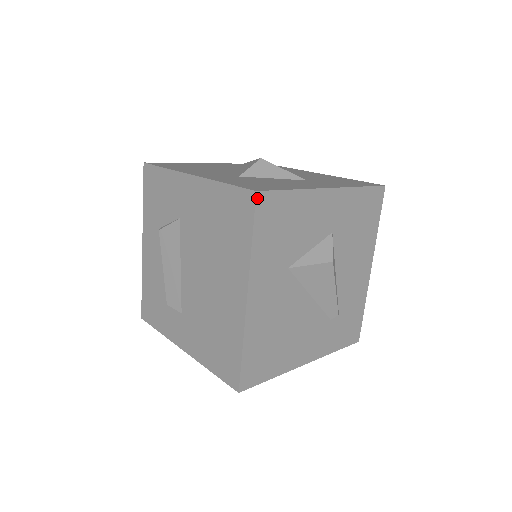
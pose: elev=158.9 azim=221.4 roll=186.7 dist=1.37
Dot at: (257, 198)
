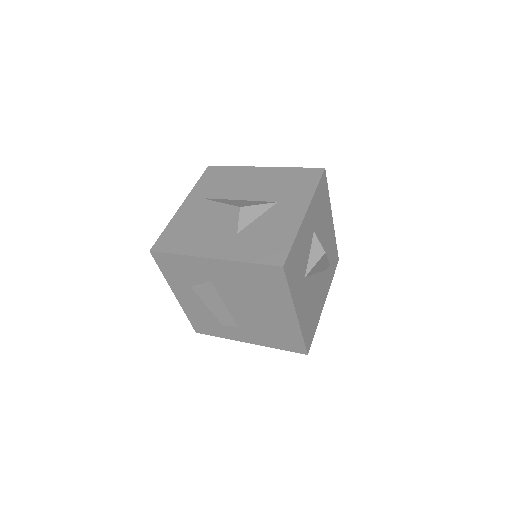
Dot at: (284, 269)
